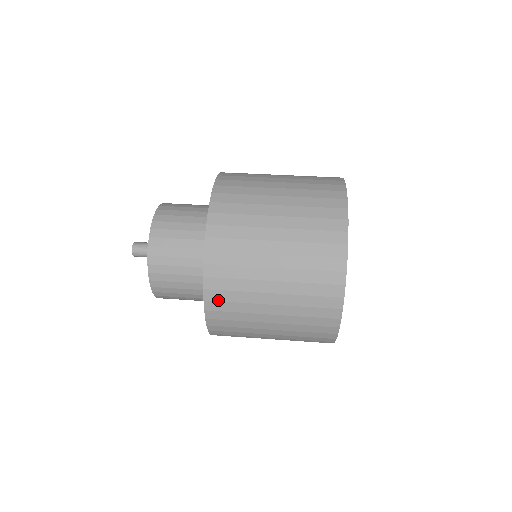
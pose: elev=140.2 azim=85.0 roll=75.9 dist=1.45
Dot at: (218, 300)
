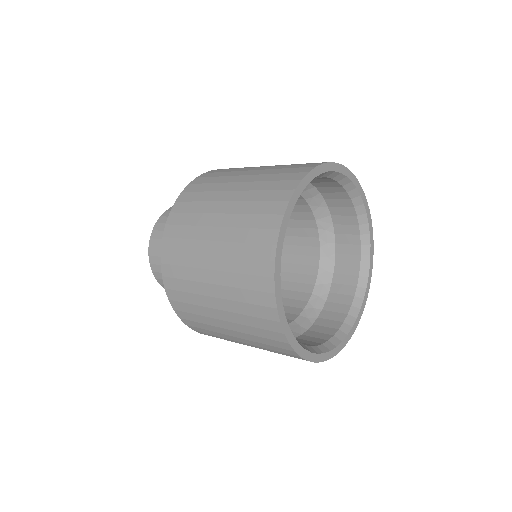
Dot at: (199, 183)
